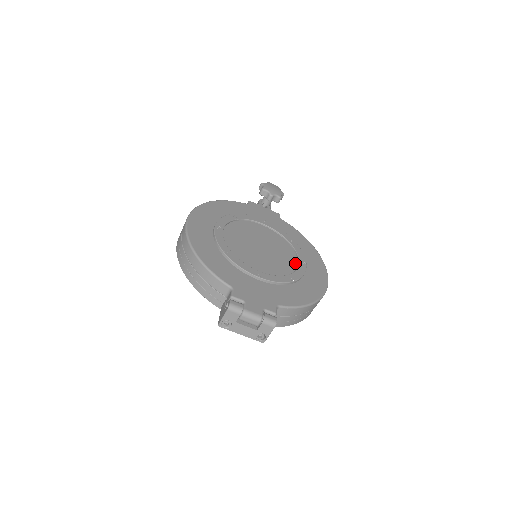
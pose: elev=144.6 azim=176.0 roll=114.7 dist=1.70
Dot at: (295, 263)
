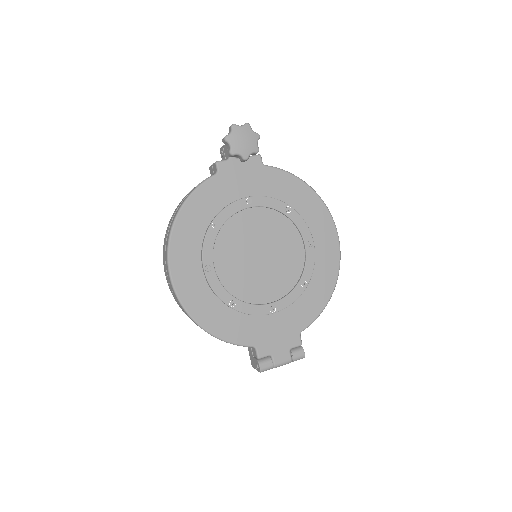
Dot at: (301, 246)
